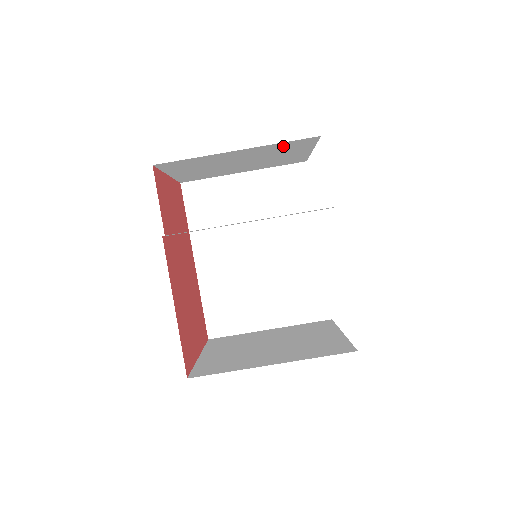
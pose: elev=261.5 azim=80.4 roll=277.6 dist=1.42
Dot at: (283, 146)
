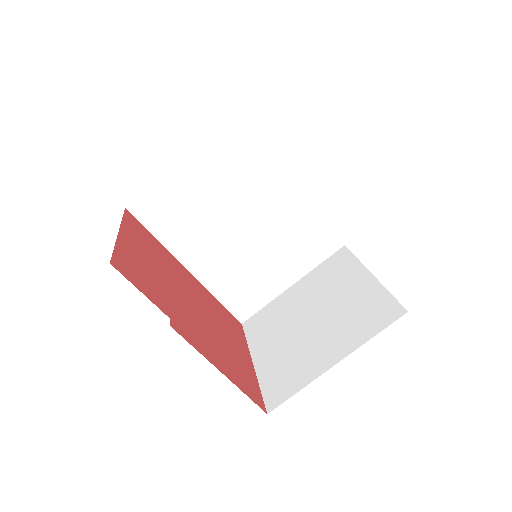
Dot at: occluded
